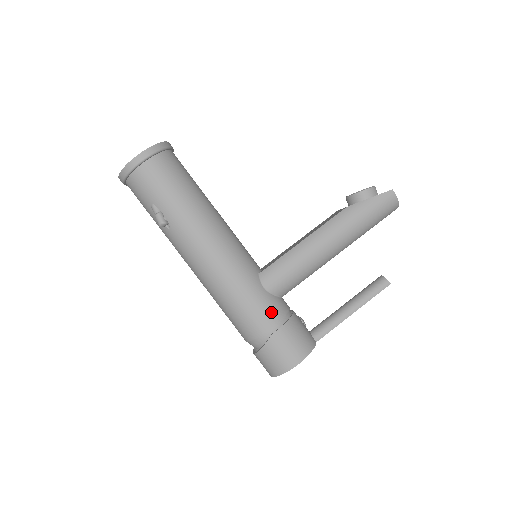
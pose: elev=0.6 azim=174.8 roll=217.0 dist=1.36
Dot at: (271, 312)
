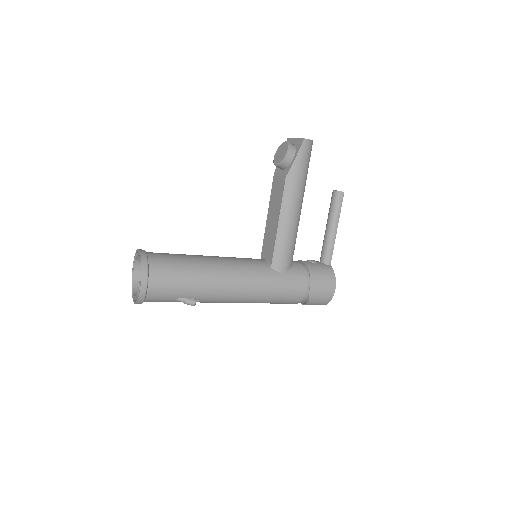
Dot at: (298, 281)
